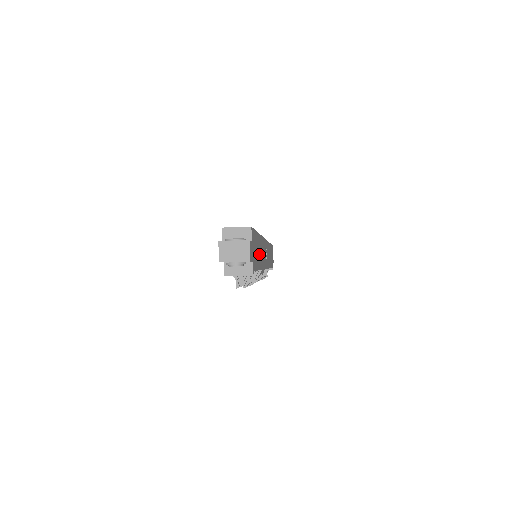
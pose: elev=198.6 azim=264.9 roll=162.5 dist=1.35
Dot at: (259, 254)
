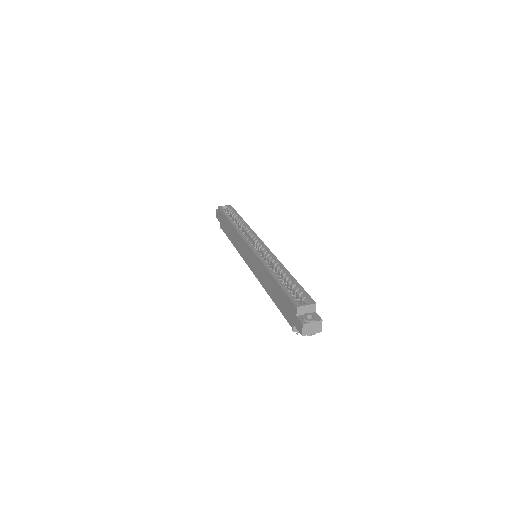
Dot at: occluded
